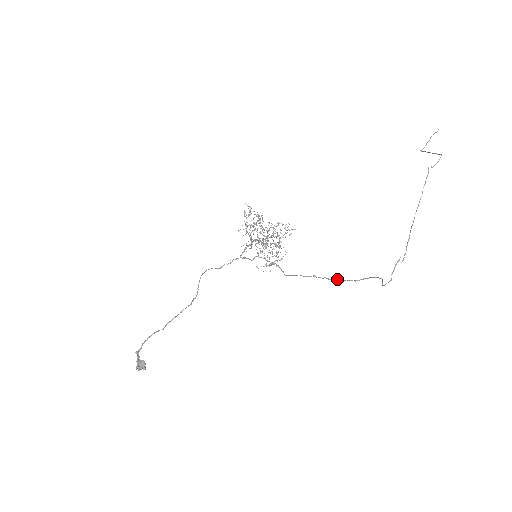
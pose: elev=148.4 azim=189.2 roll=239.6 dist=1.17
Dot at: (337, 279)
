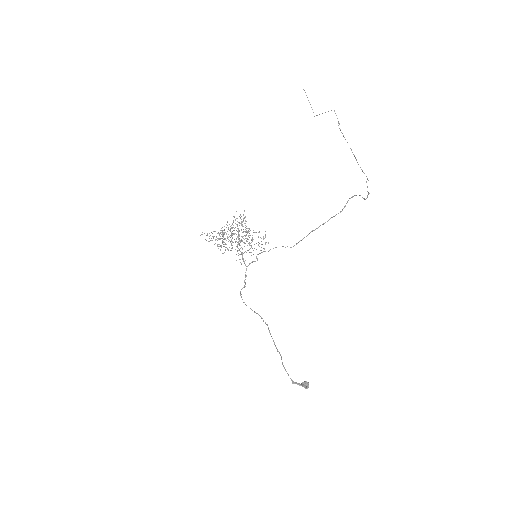
Dot at: (329, 219)
